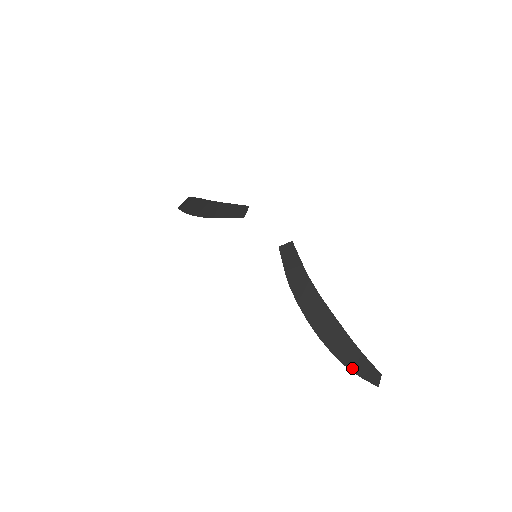
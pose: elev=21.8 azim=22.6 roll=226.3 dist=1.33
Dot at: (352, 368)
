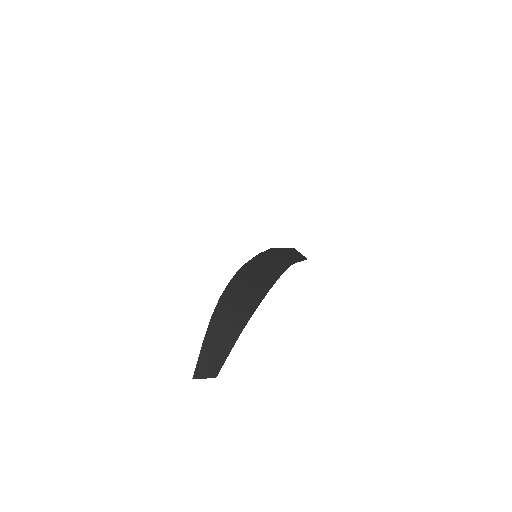
Dot at: (216, 318)
